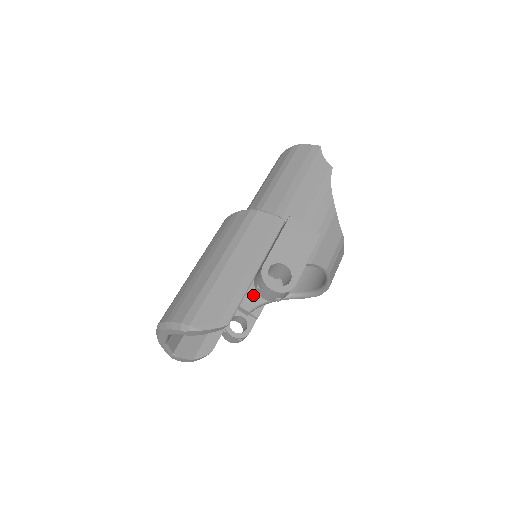
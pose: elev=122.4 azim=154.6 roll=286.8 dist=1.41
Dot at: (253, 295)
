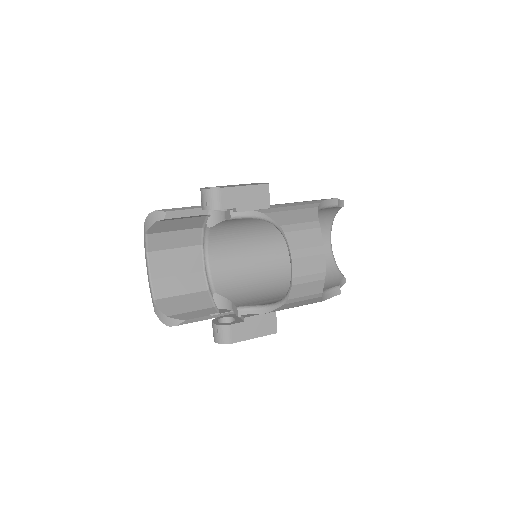
Dot at: (252, 303)
